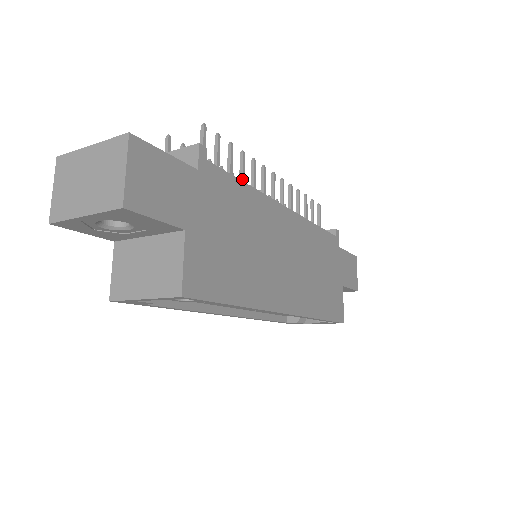
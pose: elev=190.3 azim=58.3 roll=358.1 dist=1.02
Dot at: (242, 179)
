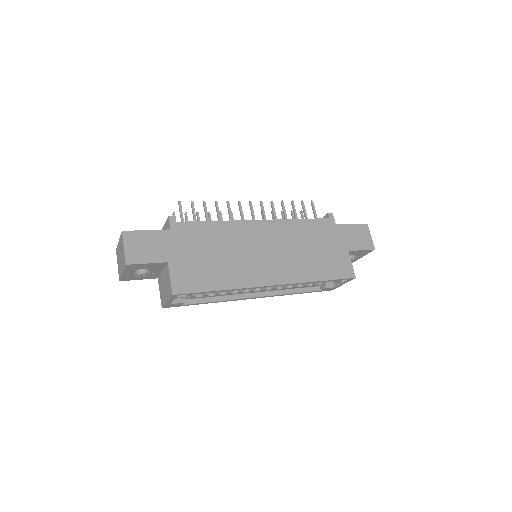
Dot at: (218, 217)
